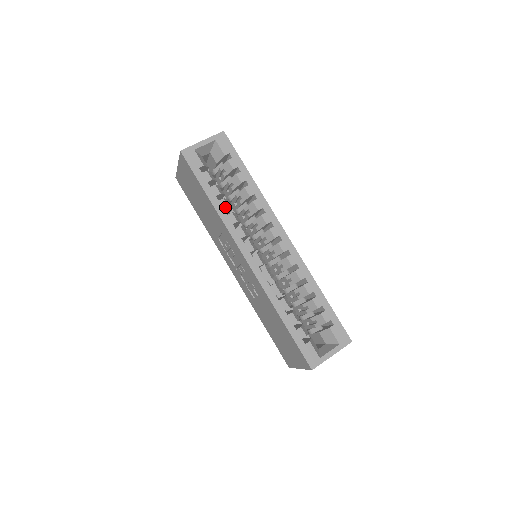
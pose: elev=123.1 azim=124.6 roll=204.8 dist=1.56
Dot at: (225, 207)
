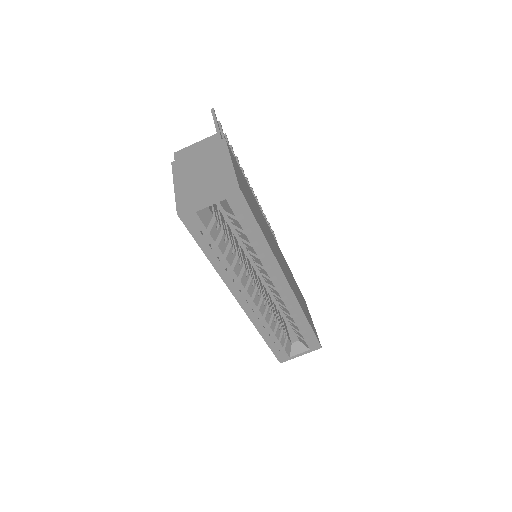
Dot at: (226, 266)
